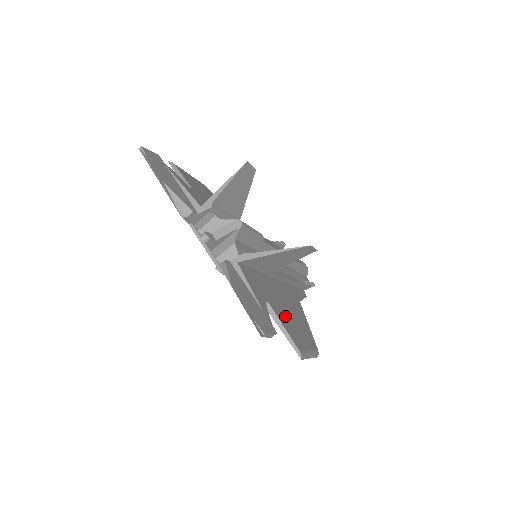
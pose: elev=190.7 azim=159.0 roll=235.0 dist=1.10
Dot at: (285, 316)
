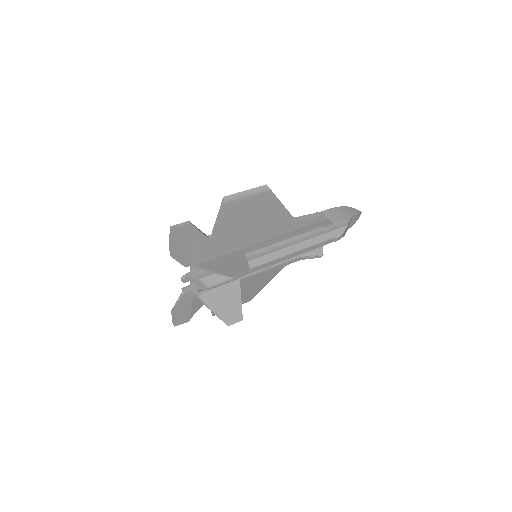
Dot at: occluded
